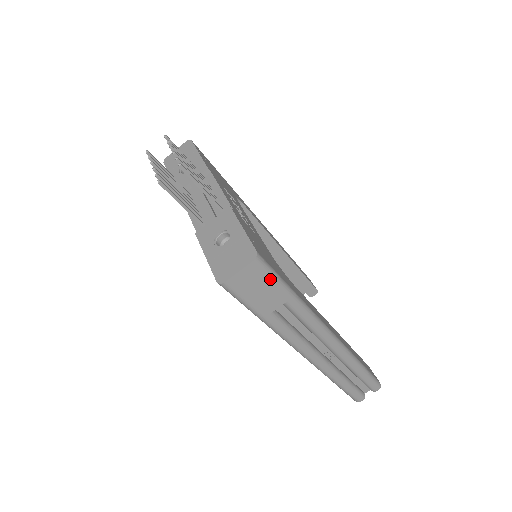
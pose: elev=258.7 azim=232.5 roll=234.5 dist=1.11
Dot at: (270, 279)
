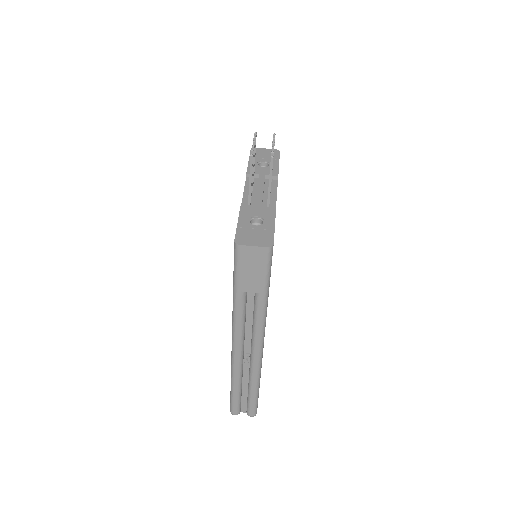
Dot at: (265, 268)
